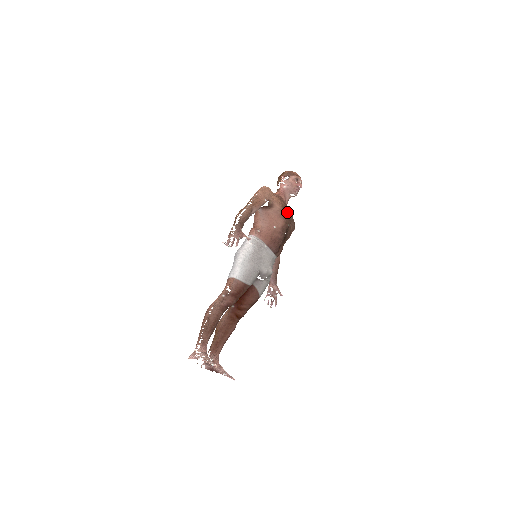
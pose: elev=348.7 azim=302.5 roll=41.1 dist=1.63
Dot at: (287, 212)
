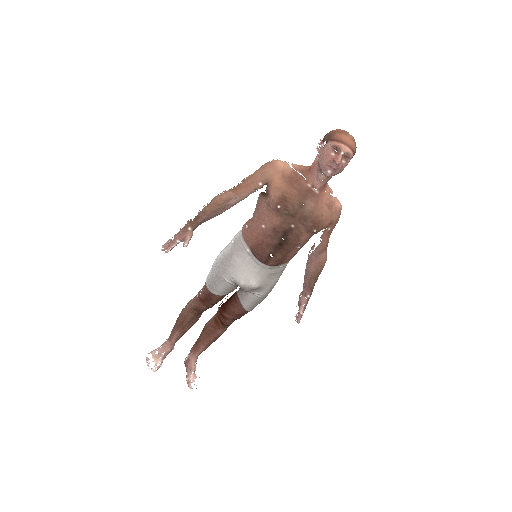
Dot at: (285, 207)
